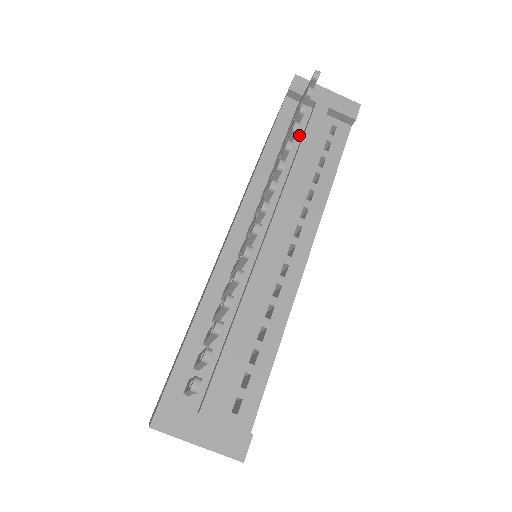
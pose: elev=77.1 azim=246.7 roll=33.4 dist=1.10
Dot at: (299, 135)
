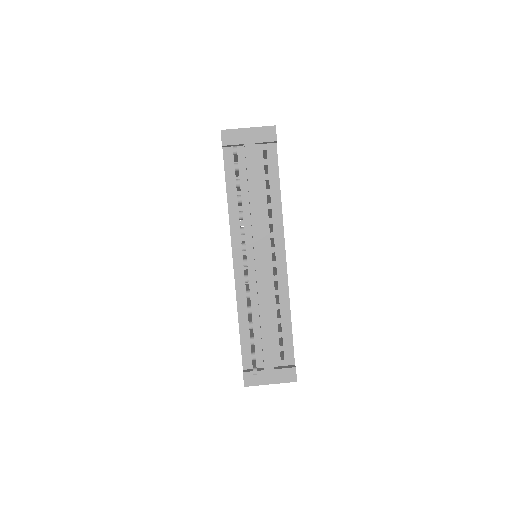
Dot at: (244, 173)
